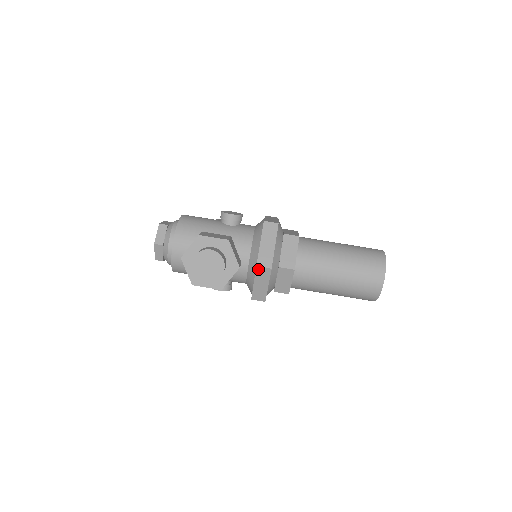
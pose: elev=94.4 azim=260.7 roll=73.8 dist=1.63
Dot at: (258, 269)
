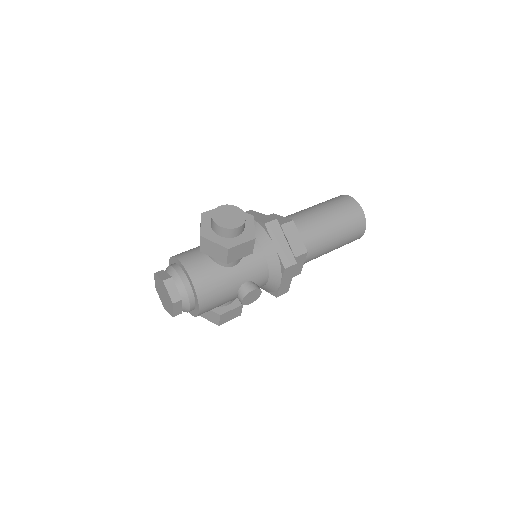
Dot at: (267, 226)
